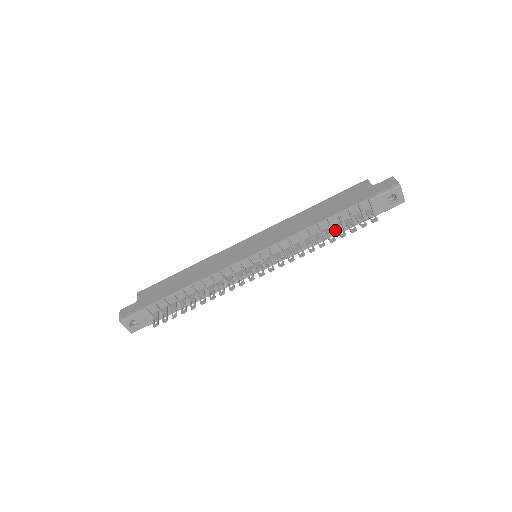
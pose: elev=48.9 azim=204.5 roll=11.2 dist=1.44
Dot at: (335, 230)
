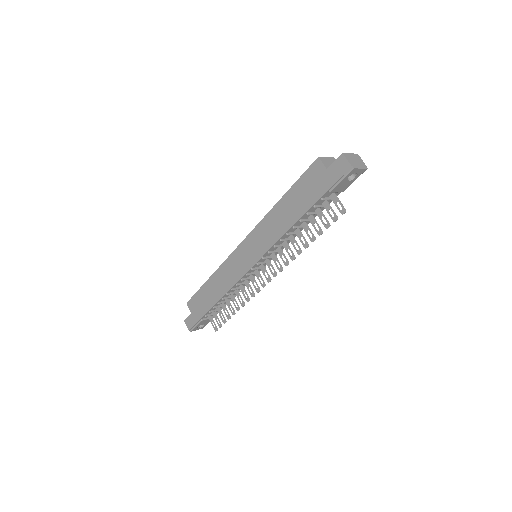
Dot at: occluded
